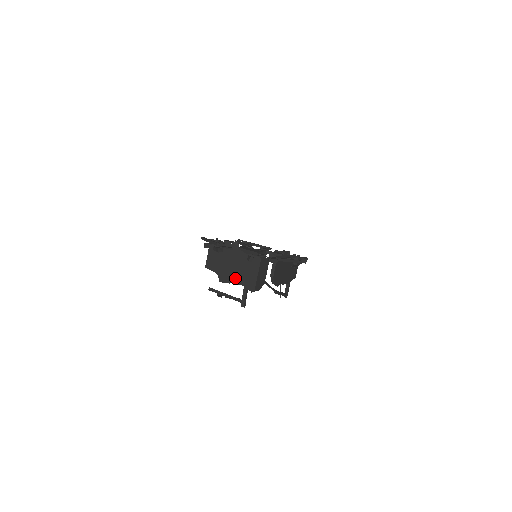
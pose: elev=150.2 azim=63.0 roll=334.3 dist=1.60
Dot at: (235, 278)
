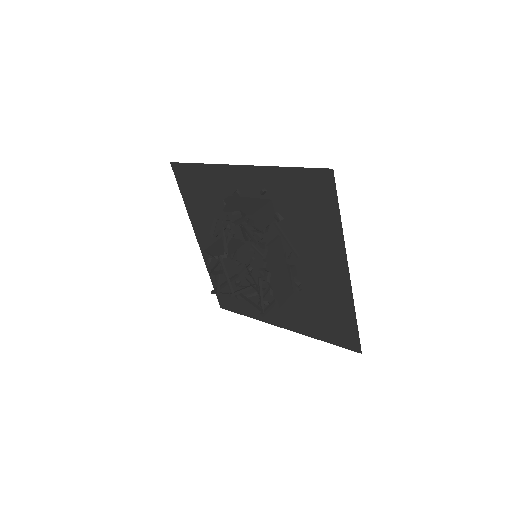
Dot at: (239, 209)
